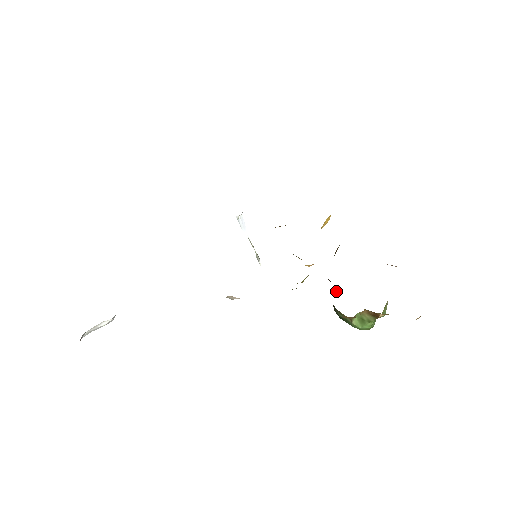
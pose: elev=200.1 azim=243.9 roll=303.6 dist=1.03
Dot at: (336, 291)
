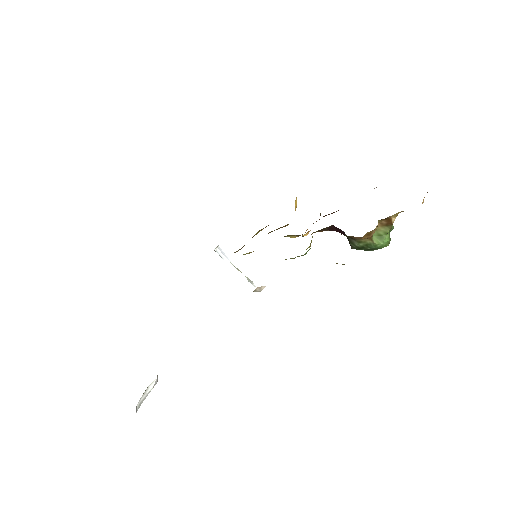
Dot at: (343, 232)
